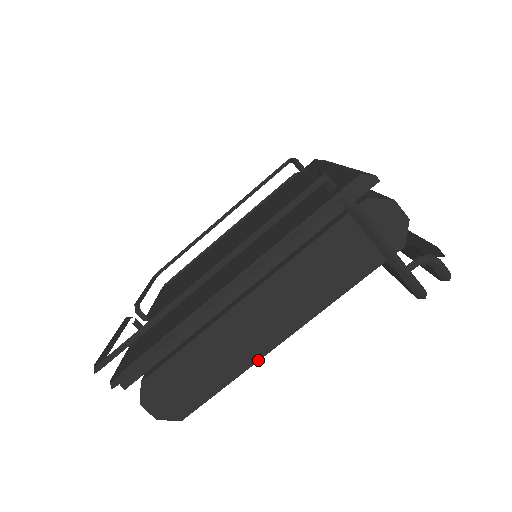
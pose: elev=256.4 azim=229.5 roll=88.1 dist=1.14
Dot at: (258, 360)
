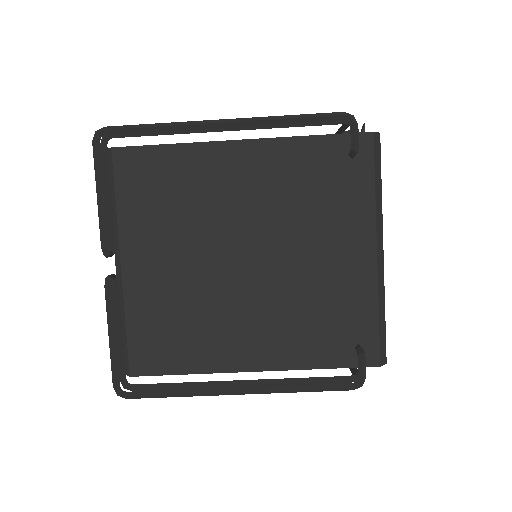
Dot at: occluded
